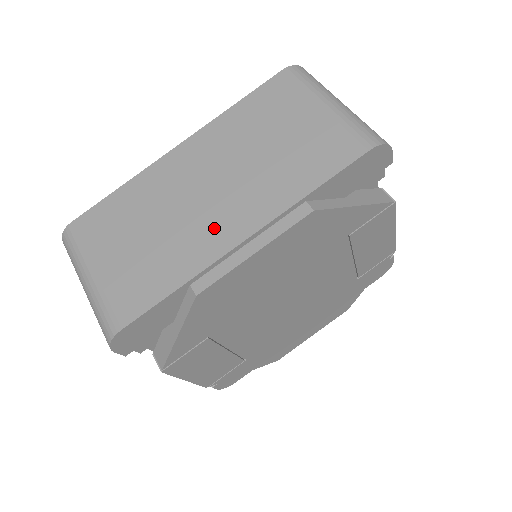
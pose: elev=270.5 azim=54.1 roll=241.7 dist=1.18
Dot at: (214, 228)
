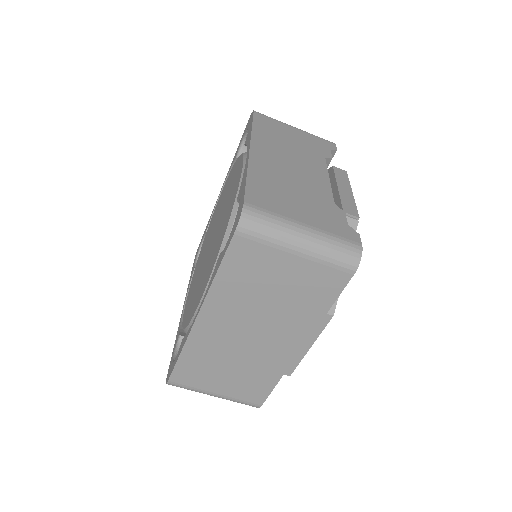
Dot at: (275, 351)
